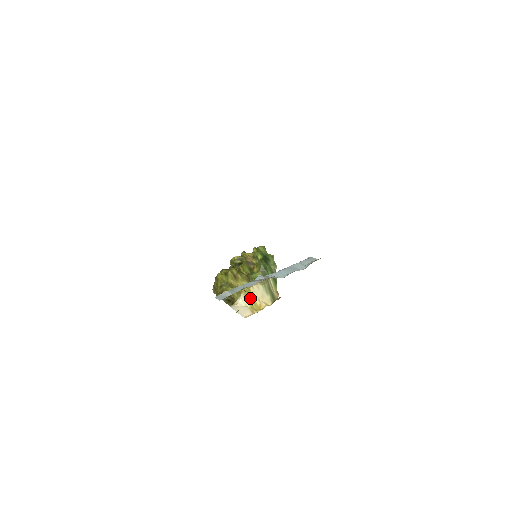
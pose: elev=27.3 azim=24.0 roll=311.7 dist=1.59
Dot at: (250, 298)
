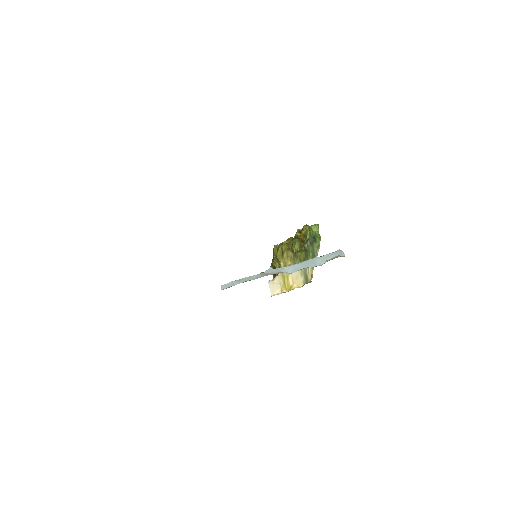
Dot at: (285, 277)
